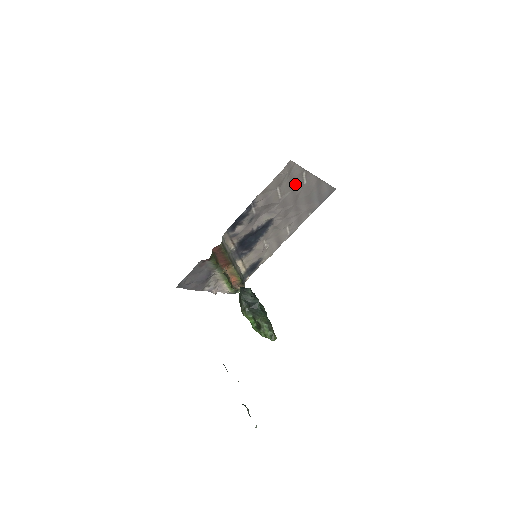
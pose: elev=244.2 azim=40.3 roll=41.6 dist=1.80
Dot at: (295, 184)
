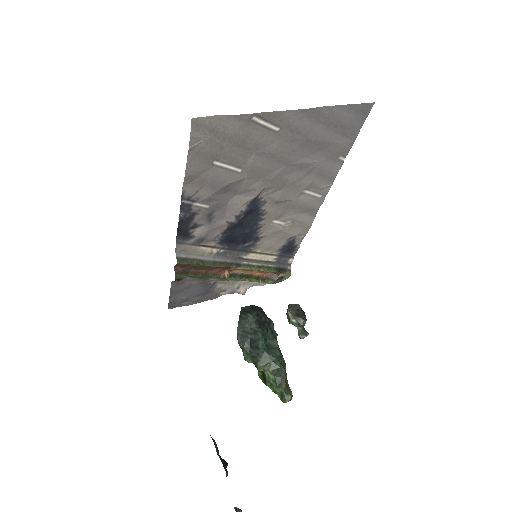
Dot at: (252, 141)
